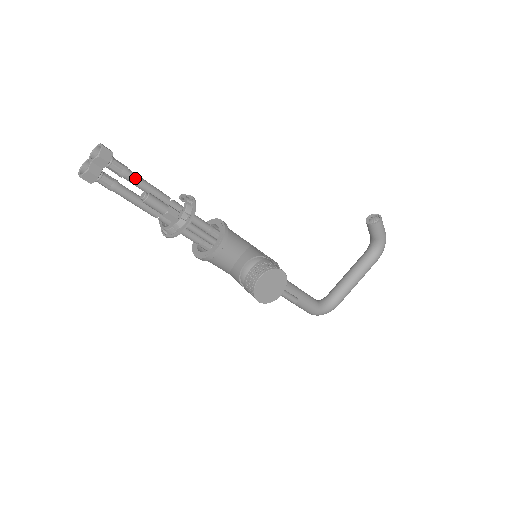
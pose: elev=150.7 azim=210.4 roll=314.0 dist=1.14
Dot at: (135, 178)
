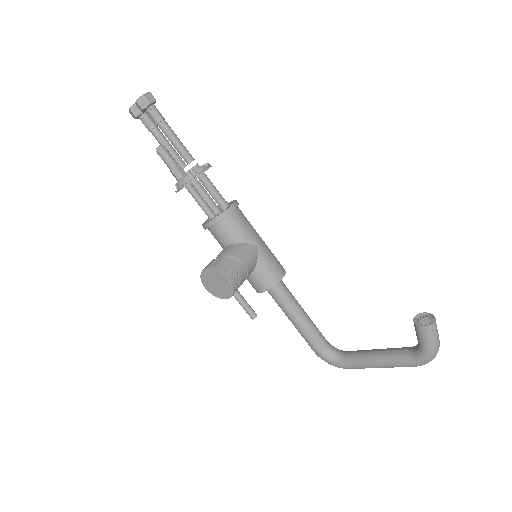
Dot at: (165, 131)
